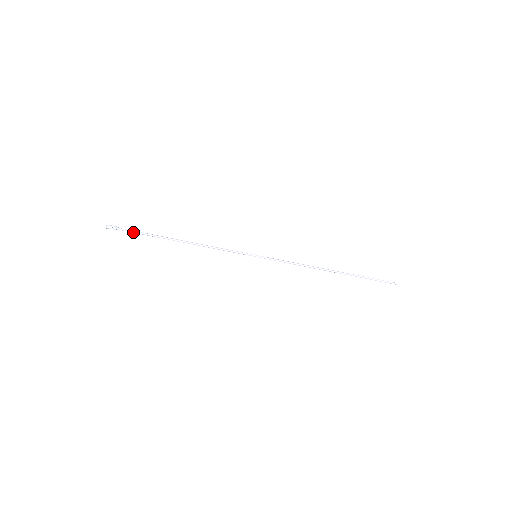
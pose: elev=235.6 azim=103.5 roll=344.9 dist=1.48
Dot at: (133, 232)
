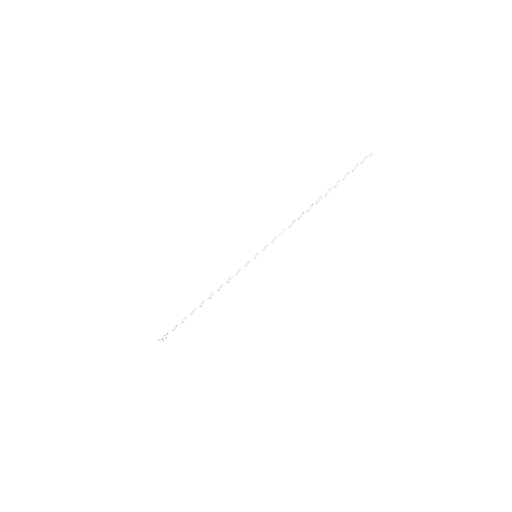
Dot at: (175, 328)
